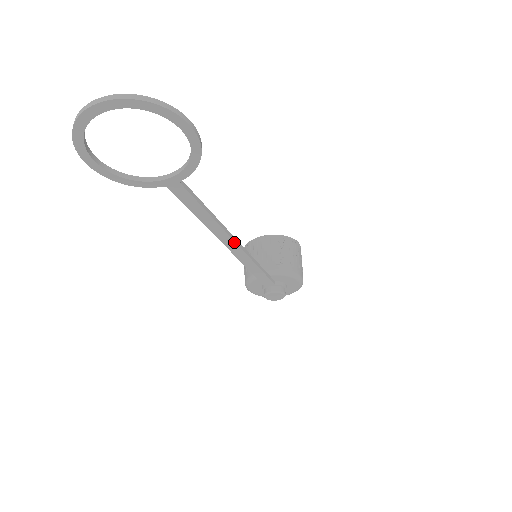
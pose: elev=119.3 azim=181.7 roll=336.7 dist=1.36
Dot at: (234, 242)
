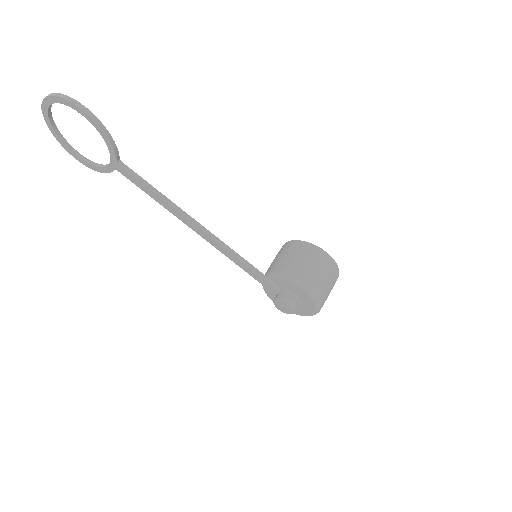
Dot at: (198, 228)
